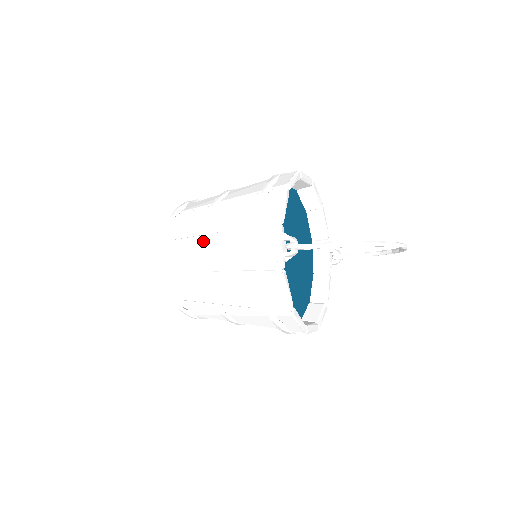
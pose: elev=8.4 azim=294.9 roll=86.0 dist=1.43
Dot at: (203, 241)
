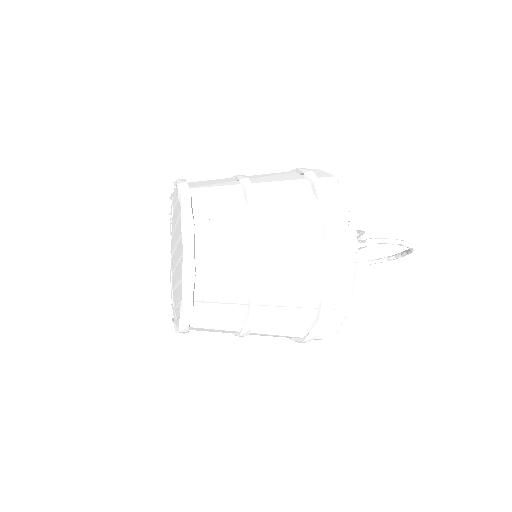
Dot at: (254, 224)
